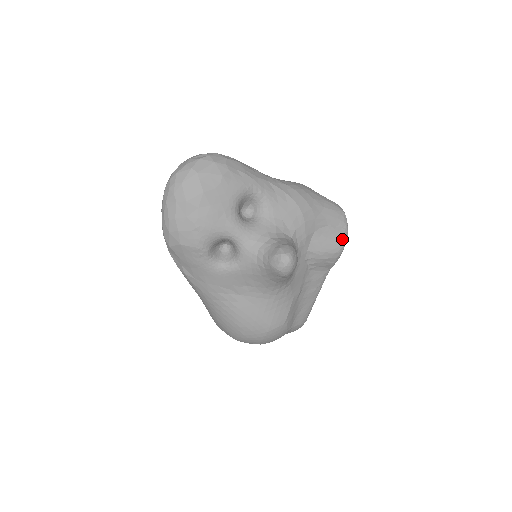
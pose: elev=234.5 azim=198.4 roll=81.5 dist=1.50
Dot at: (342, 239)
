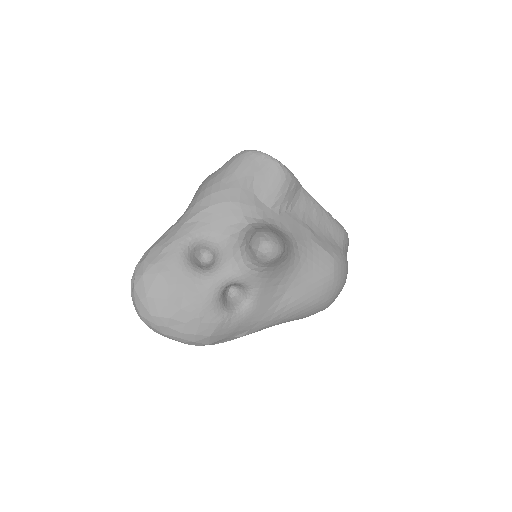
Dot at: (274, 166)
